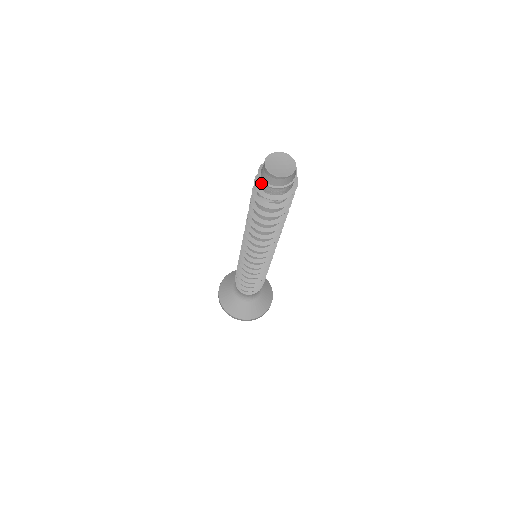
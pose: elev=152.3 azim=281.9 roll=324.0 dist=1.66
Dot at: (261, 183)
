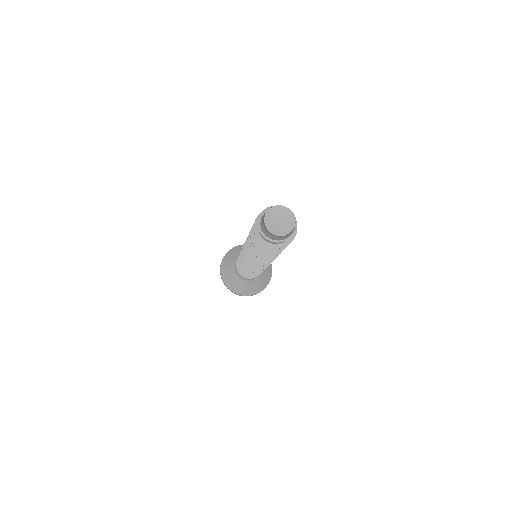
Dot at: occluded
